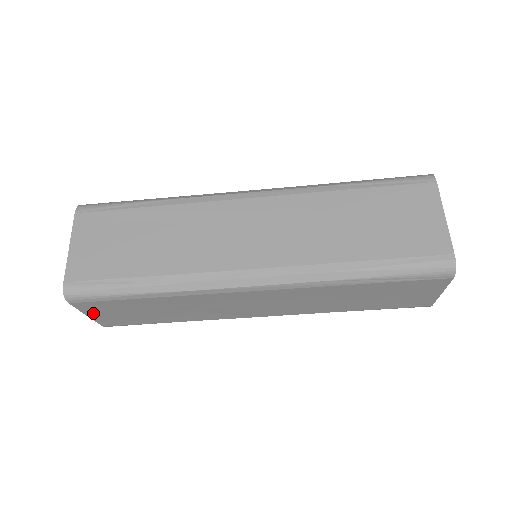
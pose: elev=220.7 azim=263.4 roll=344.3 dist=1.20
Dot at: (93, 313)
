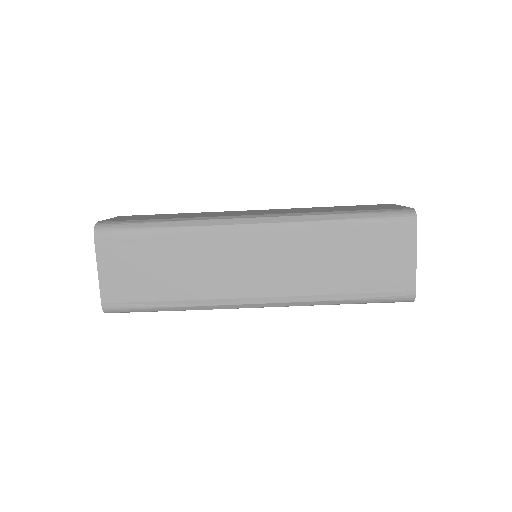
Dot at: occluded
